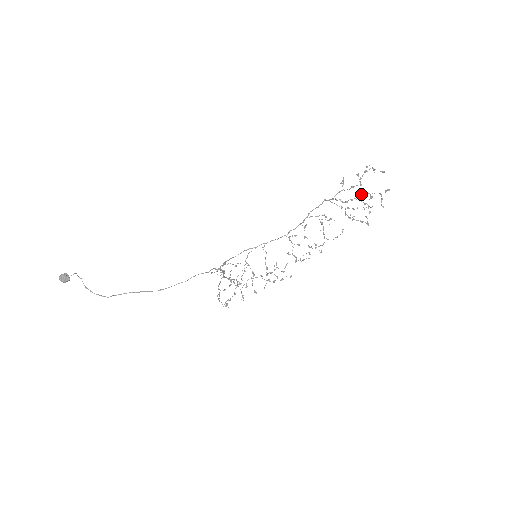
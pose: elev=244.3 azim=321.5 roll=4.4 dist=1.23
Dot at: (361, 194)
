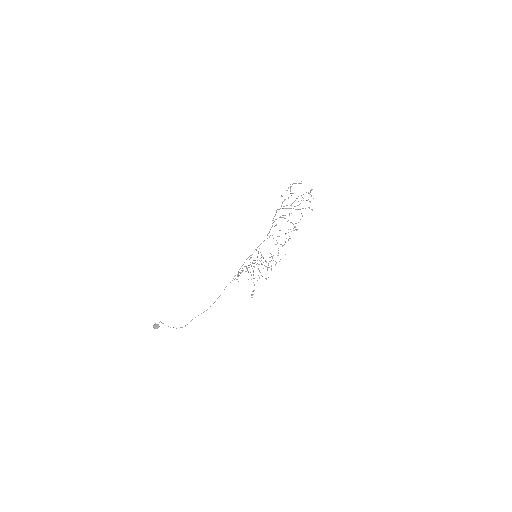
Dot at: occluded
